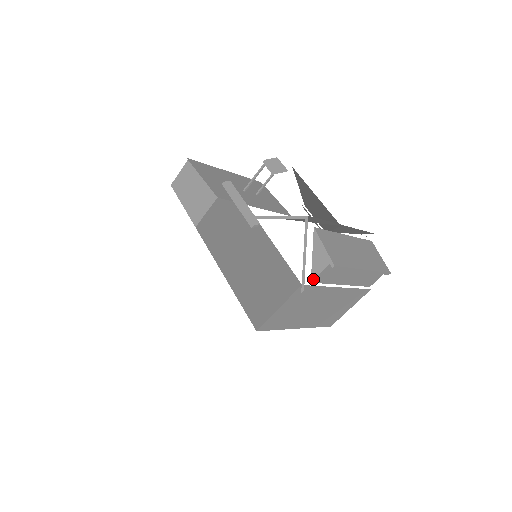
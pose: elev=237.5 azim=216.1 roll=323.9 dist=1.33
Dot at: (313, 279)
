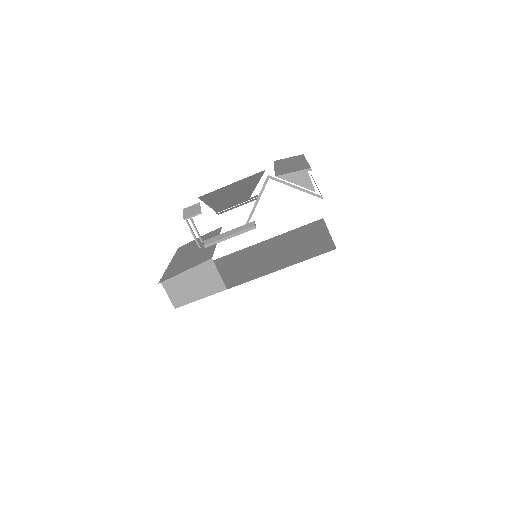
Dot at: (314, 189)
